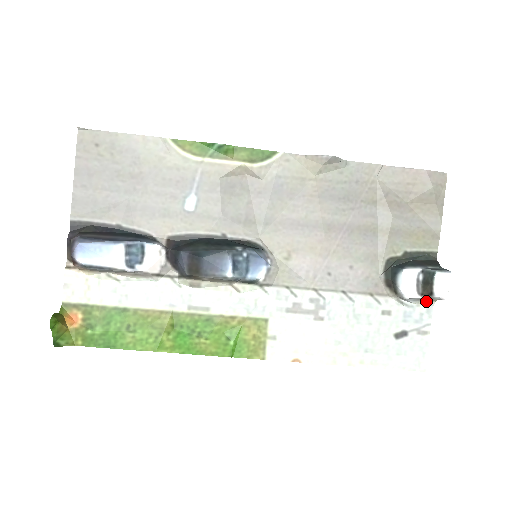
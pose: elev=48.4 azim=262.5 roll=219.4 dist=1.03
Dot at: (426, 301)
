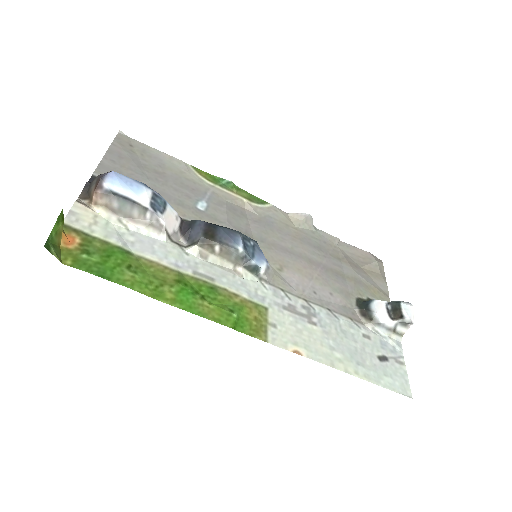
Dot at: (395, 334)
